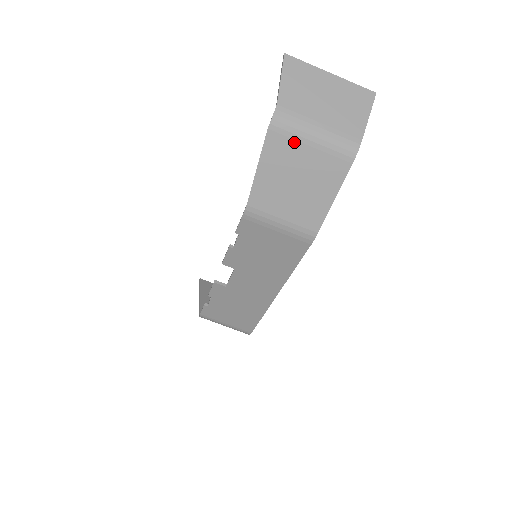
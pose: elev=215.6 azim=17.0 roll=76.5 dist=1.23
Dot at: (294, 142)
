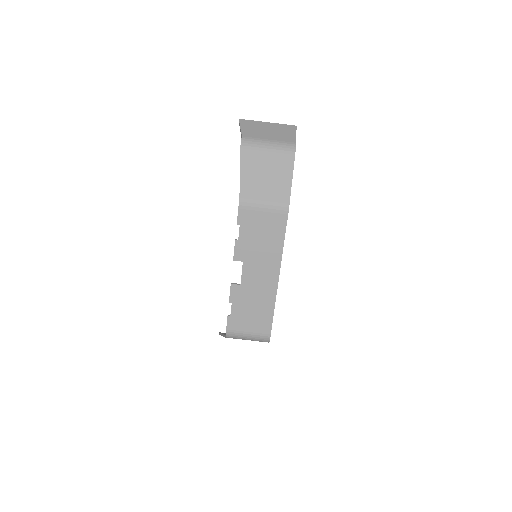
Dot at: (257, 152)
